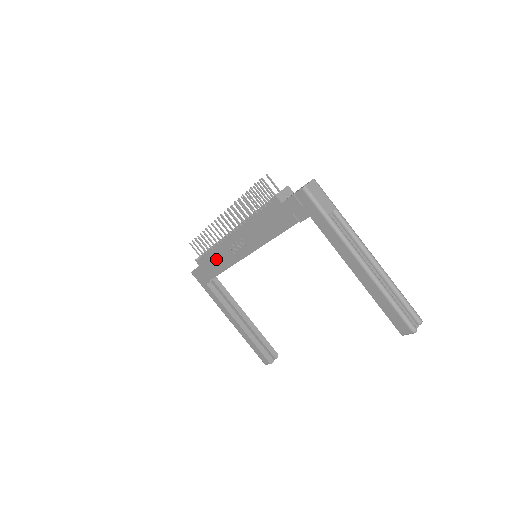
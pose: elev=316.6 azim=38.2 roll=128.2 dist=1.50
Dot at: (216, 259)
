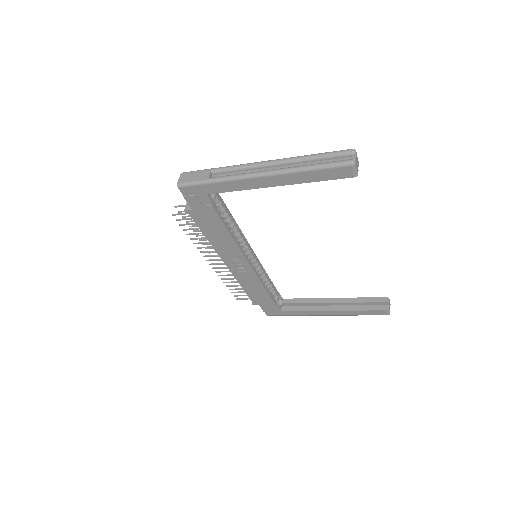
Dot at: (252, 289)
